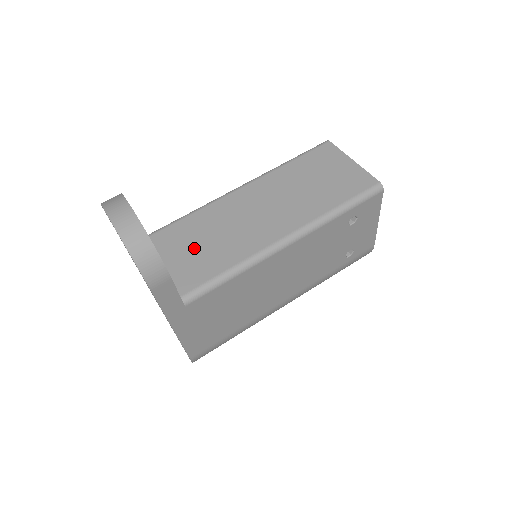
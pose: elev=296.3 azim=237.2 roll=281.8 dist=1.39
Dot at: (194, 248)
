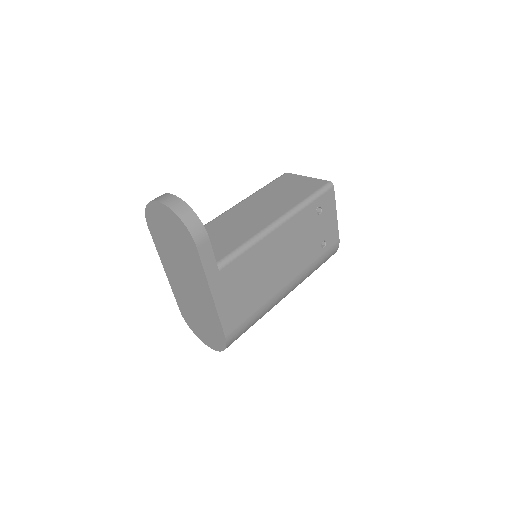
Dot at: (213, 240)
